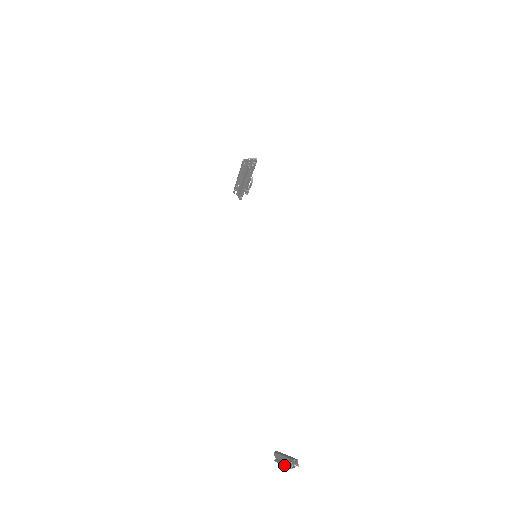
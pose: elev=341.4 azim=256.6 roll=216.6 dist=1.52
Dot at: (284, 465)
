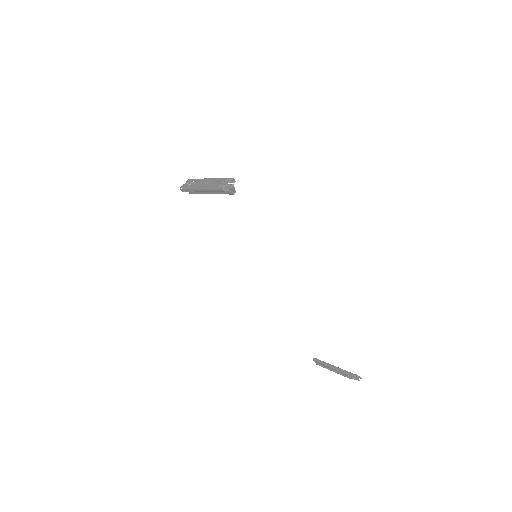
Dot at: occluded
